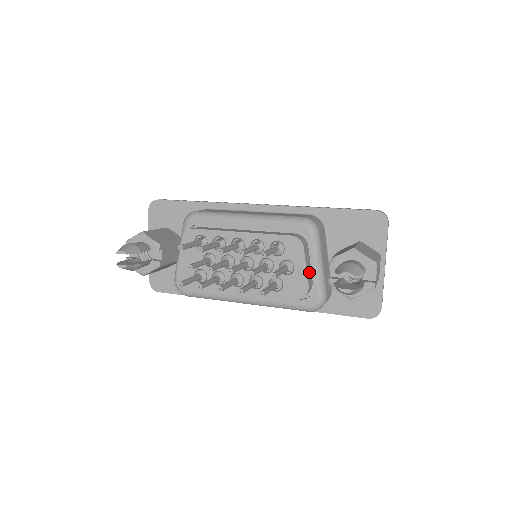
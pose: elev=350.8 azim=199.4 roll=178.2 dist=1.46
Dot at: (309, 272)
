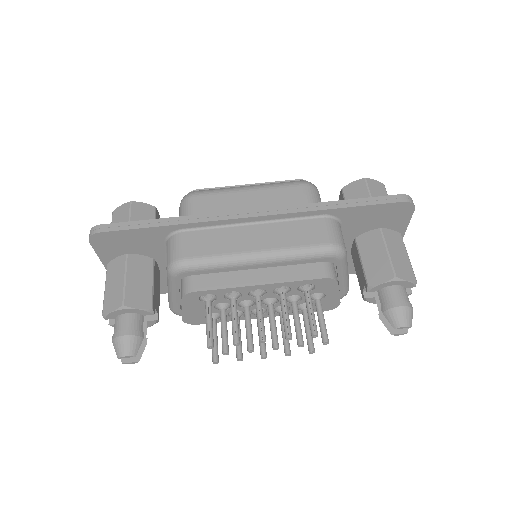
Dot at: occluded
